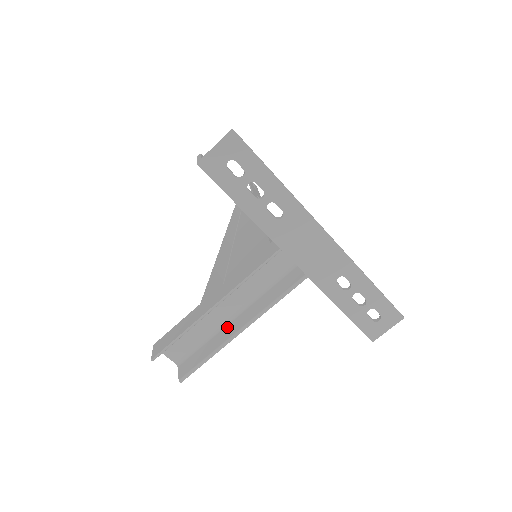
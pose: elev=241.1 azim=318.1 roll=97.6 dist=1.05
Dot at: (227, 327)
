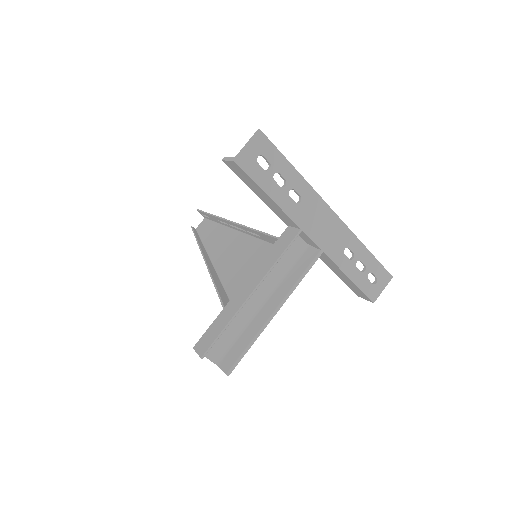
Dot at: (259, 314)
